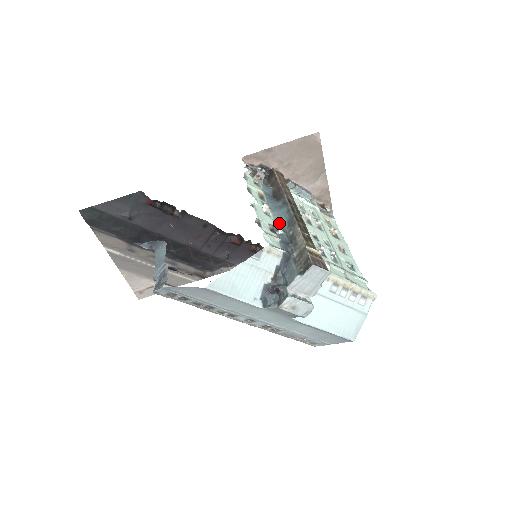
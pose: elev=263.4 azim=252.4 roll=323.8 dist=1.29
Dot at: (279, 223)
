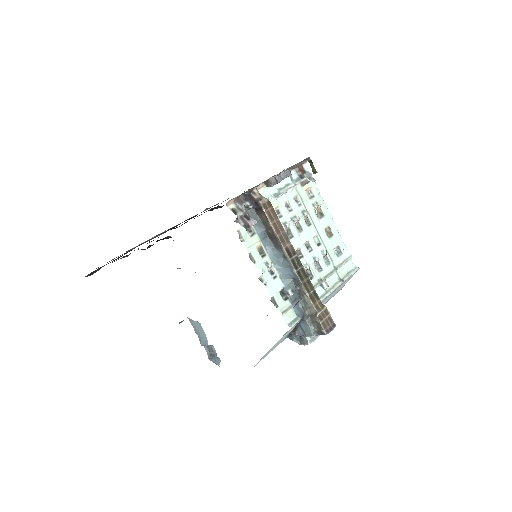
Dot at: (286, 281)
